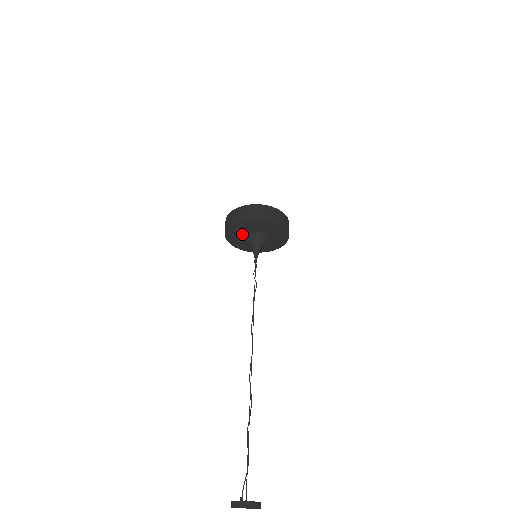
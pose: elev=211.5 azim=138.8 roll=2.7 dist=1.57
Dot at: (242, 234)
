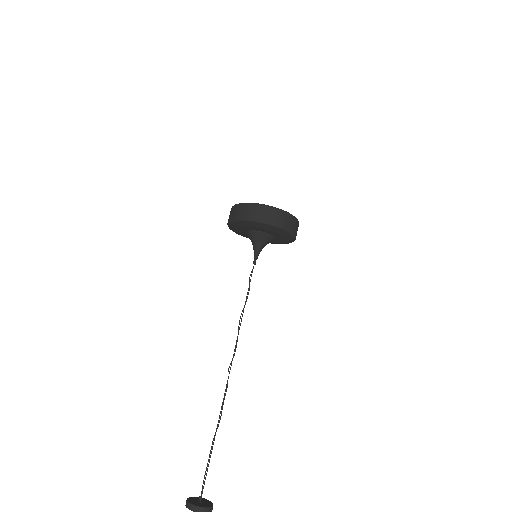
Dot at: (244, 232)
